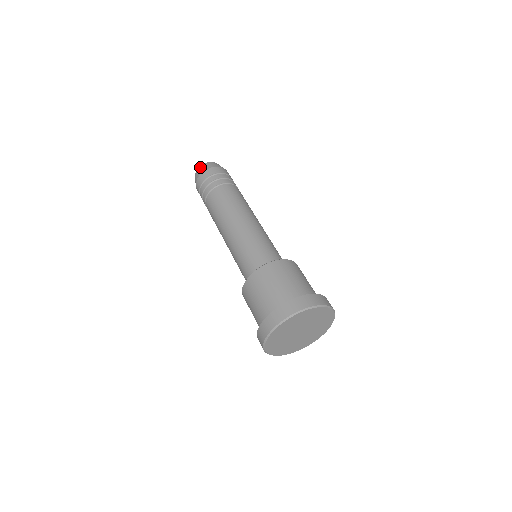
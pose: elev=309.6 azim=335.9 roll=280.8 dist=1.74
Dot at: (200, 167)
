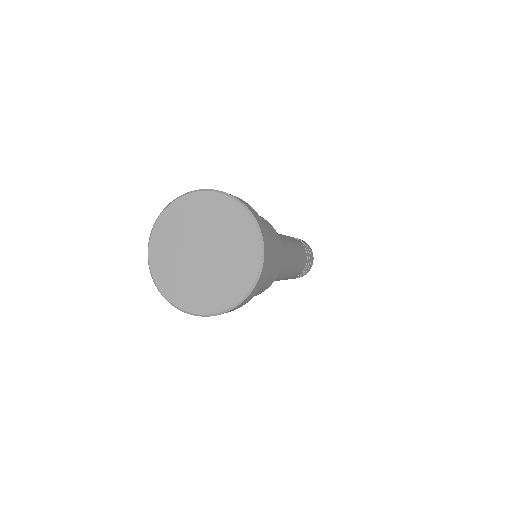
Dot at: occluded
